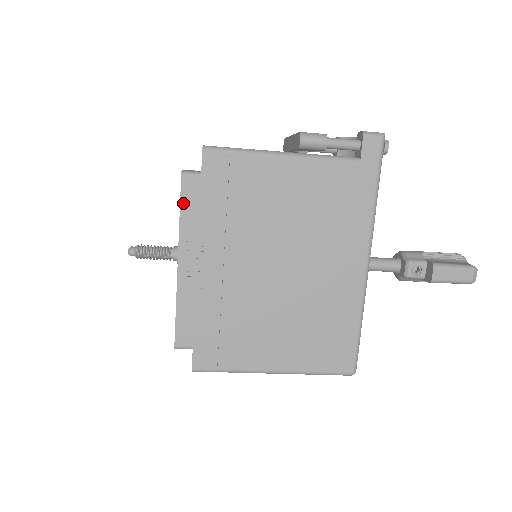
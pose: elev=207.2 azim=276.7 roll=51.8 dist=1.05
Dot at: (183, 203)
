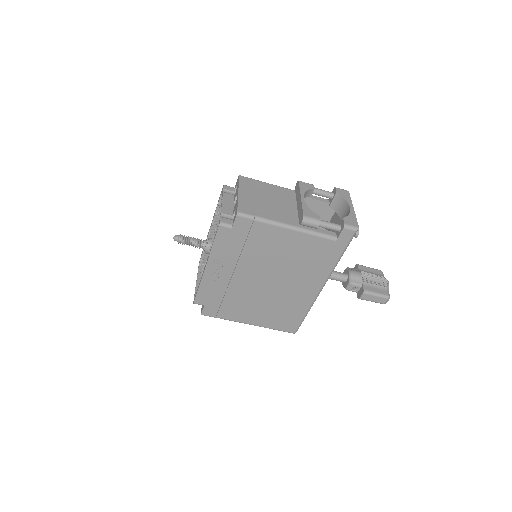
Dot at: (216, 239)
